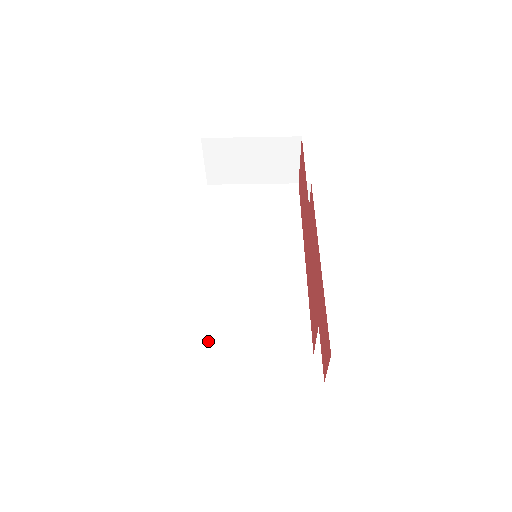
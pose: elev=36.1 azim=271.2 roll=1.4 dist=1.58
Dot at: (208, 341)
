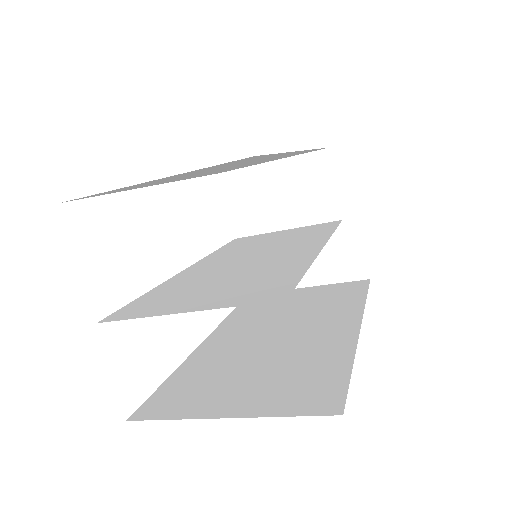
Dot at: (134, 310)
